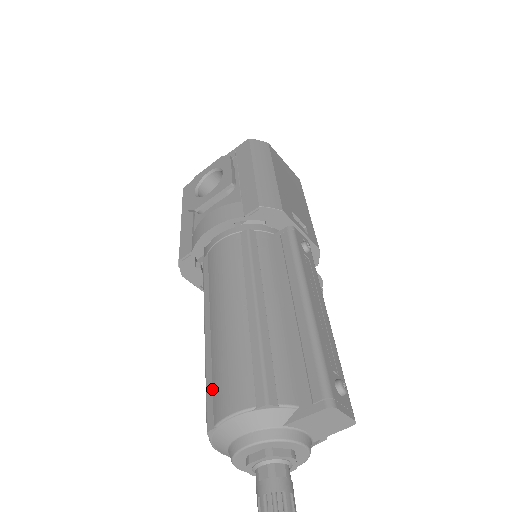
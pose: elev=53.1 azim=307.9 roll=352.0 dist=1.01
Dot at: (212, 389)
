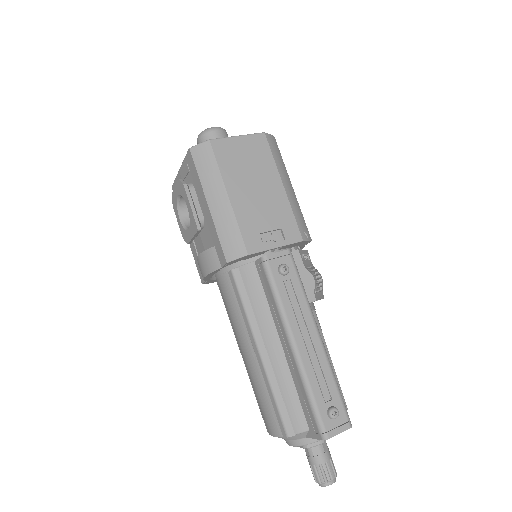
Dot at: occluded
